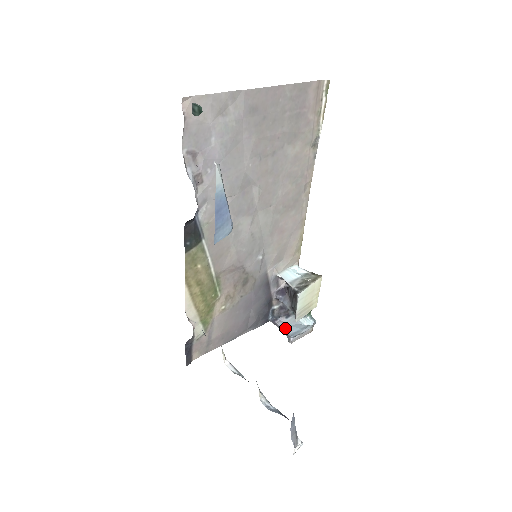
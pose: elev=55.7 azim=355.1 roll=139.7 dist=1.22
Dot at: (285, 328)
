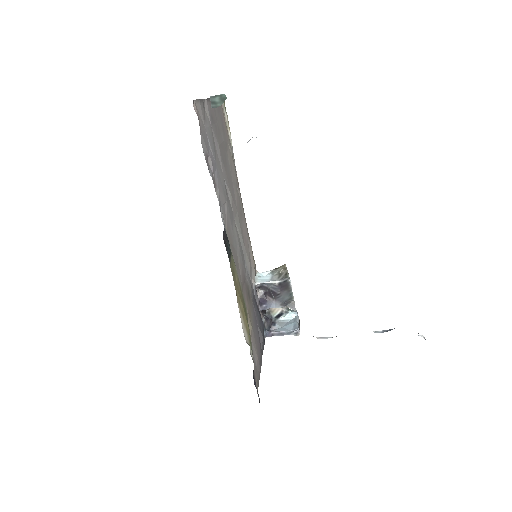
Dot at: (284, 330)
